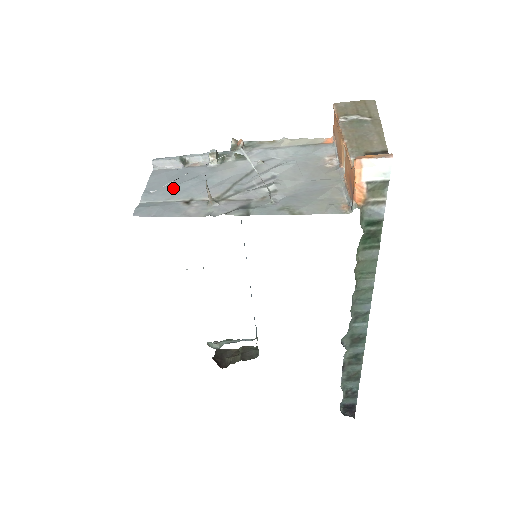
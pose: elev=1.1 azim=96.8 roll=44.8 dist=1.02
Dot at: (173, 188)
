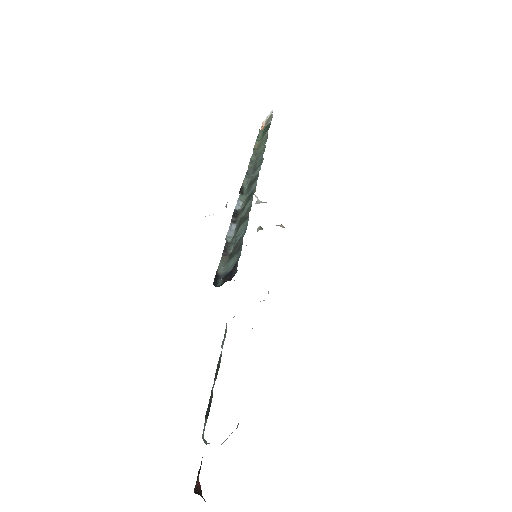
Dot at: occluded
